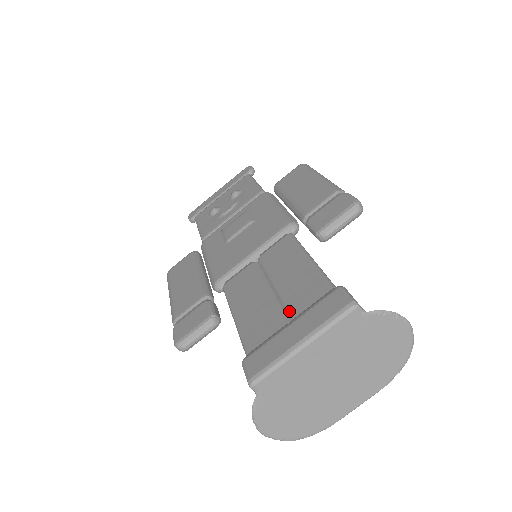
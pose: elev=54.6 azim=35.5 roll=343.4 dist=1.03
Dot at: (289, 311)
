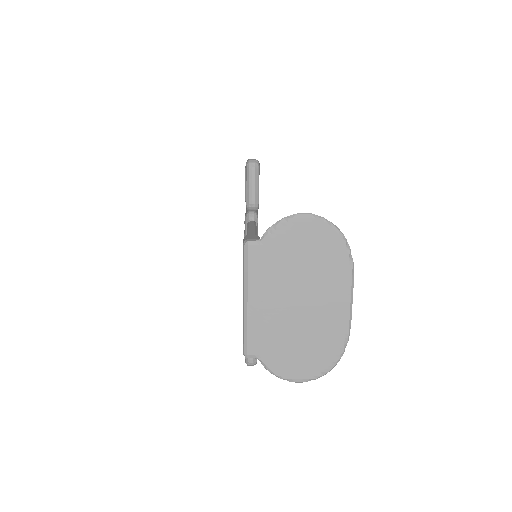
Dot at: occluded
